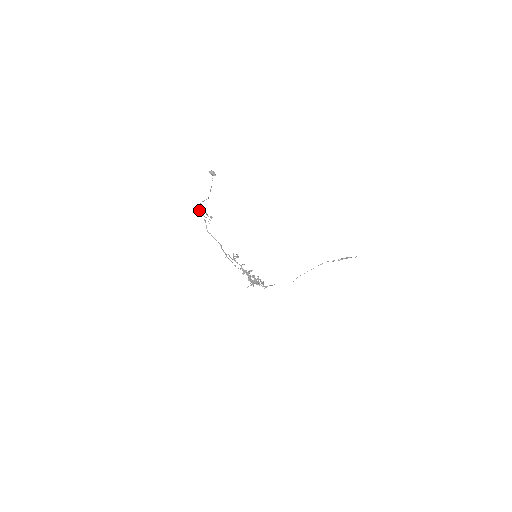
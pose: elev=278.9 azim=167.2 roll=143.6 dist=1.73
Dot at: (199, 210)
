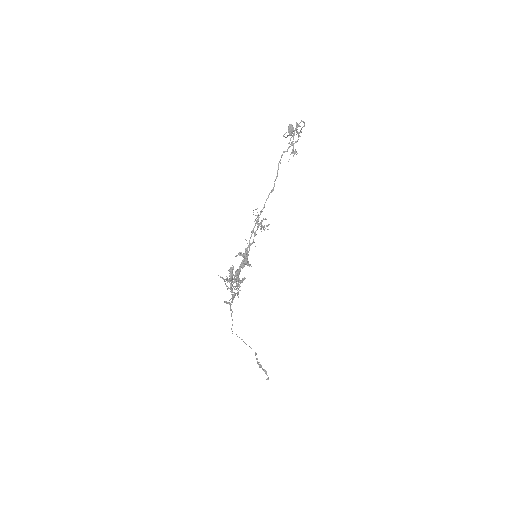
Dot at: occluded
